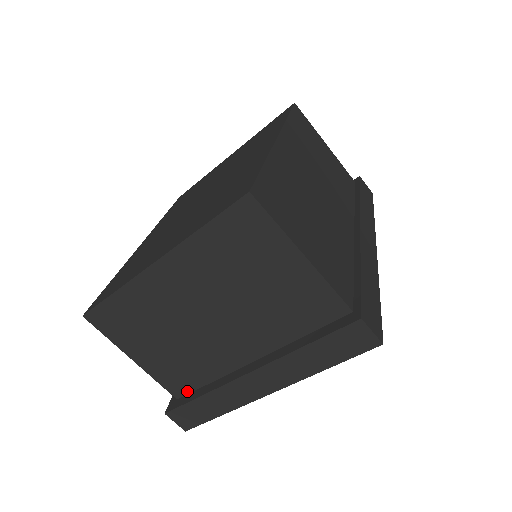
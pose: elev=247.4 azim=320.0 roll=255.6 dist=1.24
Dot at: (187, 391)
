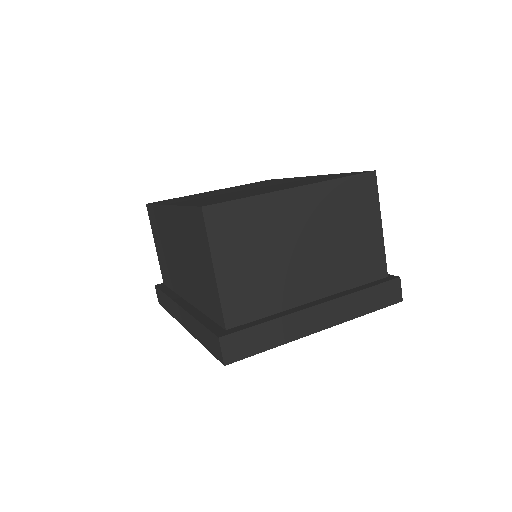
Dot at: (242, 321)
